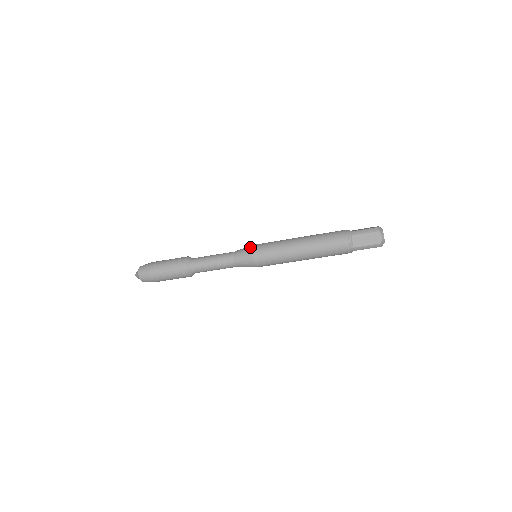
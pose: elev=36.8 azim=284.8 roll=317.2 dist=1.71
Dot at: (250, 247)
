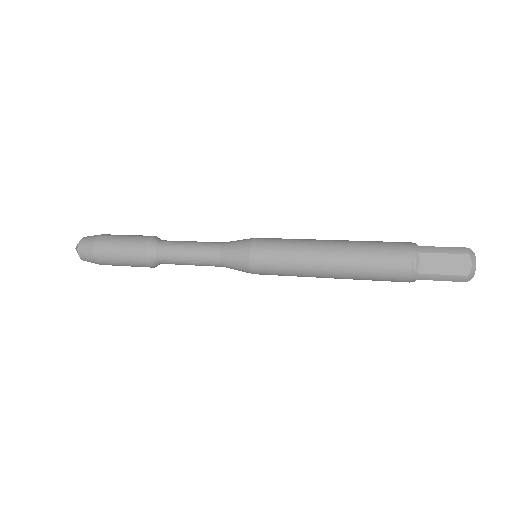
Dot at: (249, 239)
